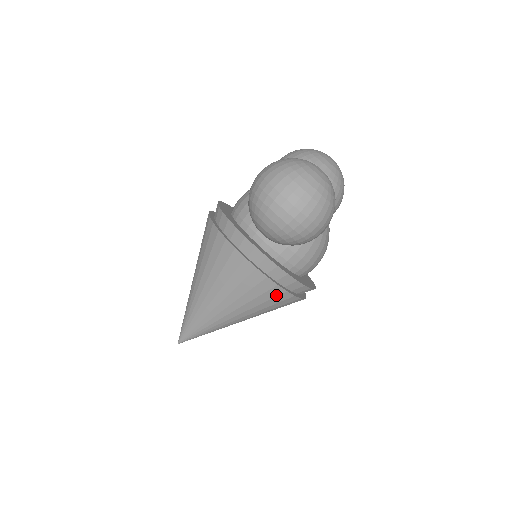
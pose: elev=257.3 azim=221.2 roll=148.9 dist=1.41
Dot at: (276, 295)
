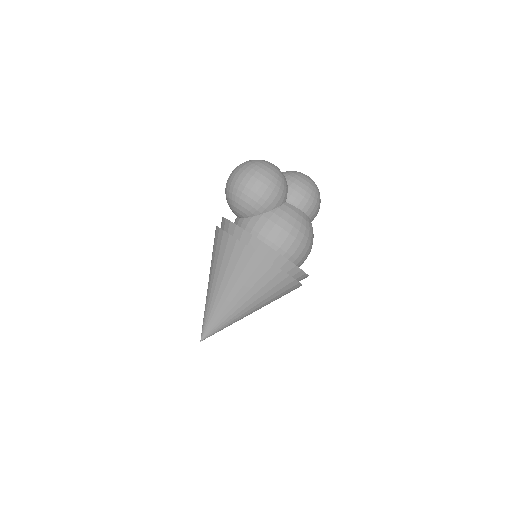
Dot at: (241, 252)
